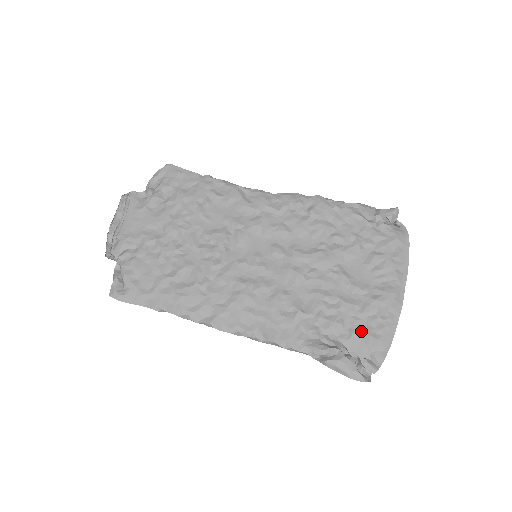
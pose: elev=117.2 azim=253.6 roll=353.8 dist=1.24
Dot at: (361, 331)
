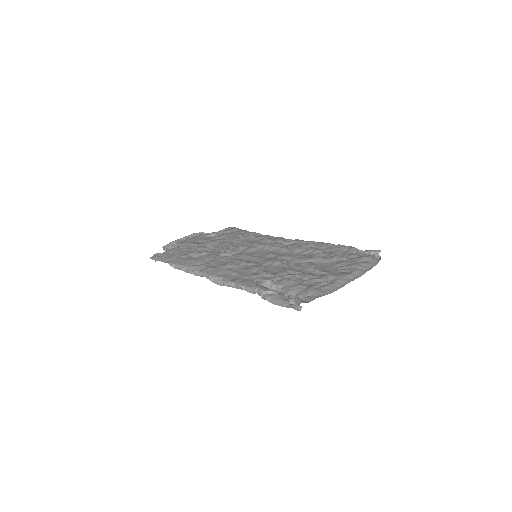
Dot at: (306, 285)
